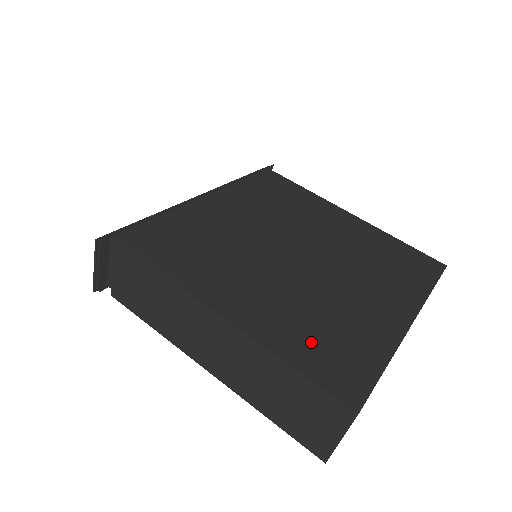
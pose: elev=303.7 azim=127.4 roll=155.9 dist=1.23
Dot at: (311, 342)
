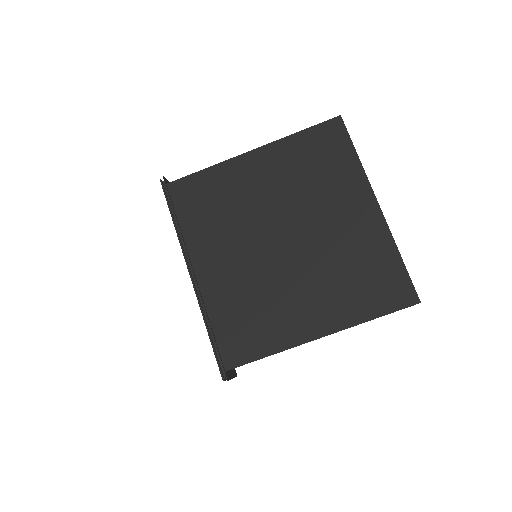
Dot at: (364, 293)
